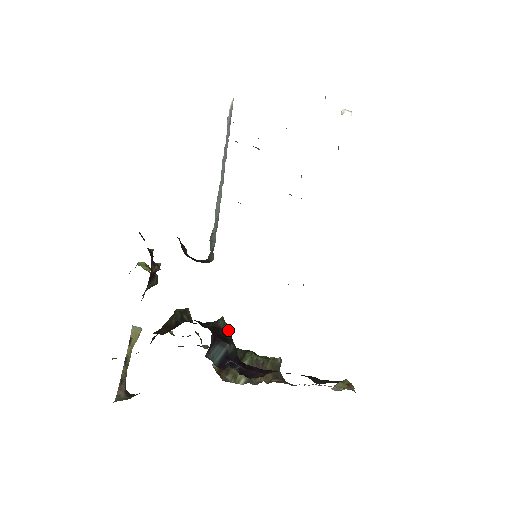
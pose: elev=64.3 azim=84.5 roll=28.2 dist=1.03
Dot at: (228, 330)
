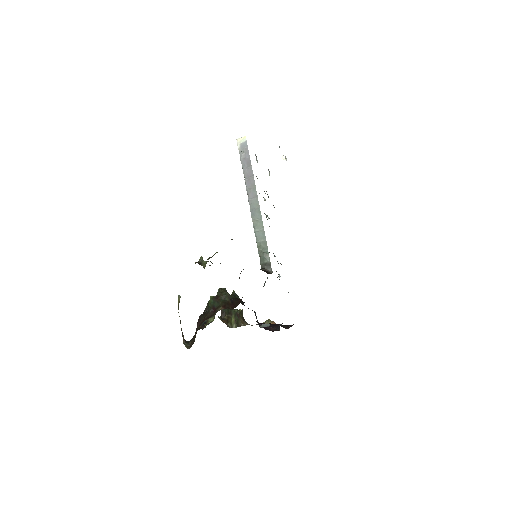
Dot at: occluded
